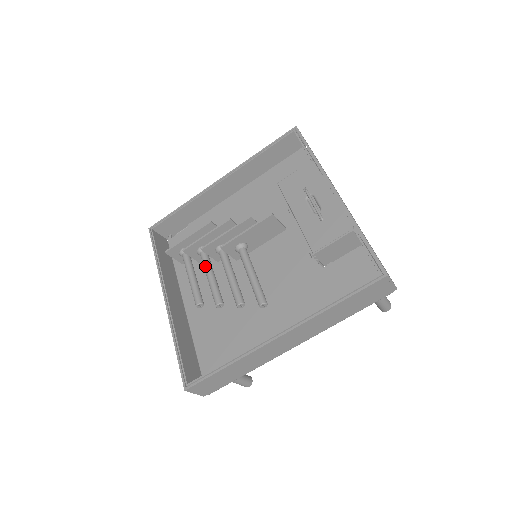
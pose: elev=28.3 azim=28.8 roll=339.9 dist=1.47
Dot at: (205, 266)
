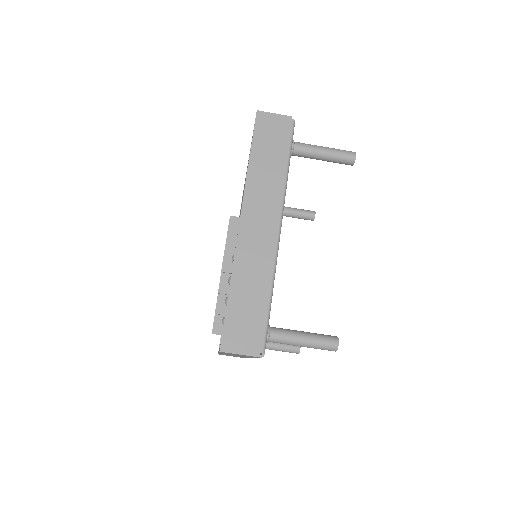
Dot at: occluded
